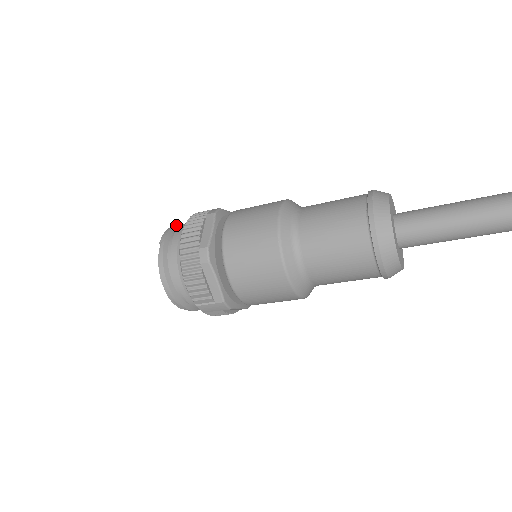
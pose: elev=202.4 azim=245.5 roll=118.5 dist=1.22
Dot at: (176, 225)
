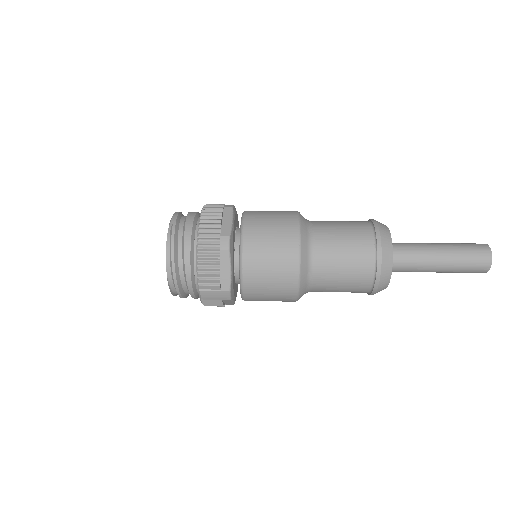
Dot at: occluded
